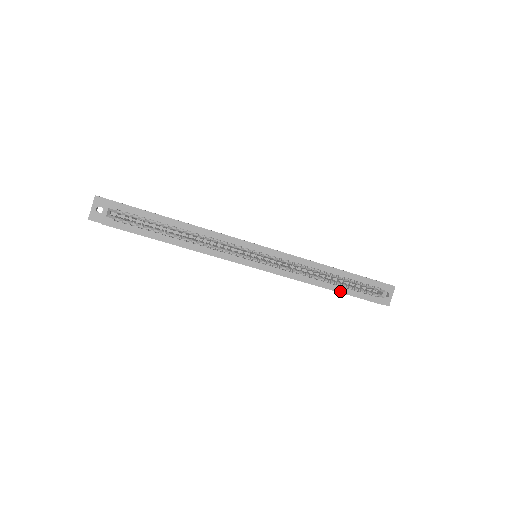
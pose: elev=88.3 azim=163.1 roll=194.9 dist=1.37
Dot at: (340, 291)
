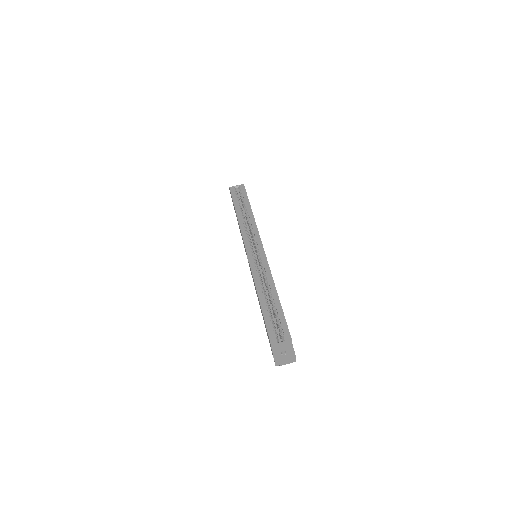
Dot at: (262, 307)
